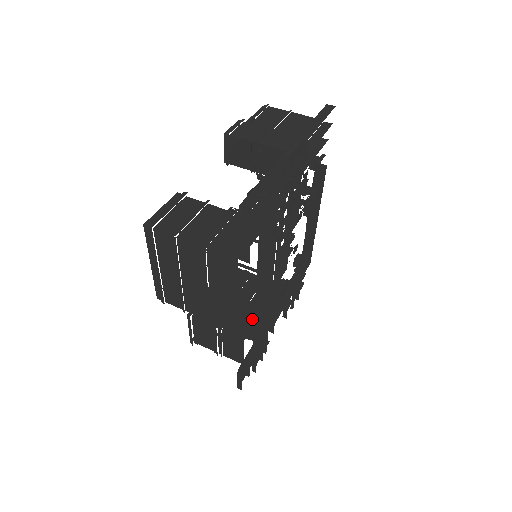
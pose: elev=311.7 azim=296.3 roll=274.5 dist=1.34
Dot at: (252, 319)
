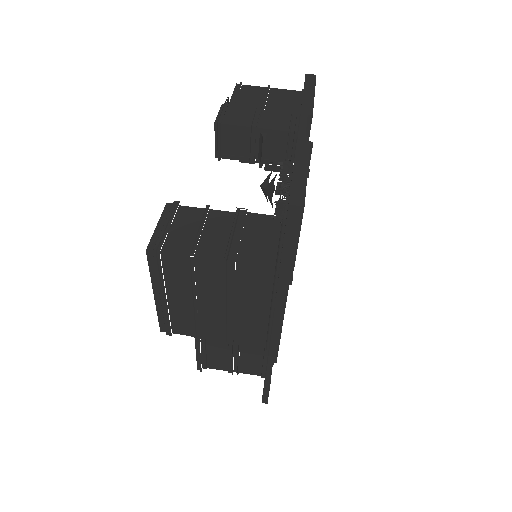
Dot at: occluded
